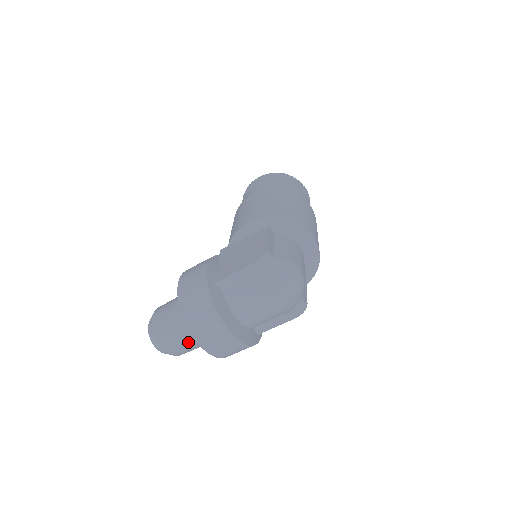
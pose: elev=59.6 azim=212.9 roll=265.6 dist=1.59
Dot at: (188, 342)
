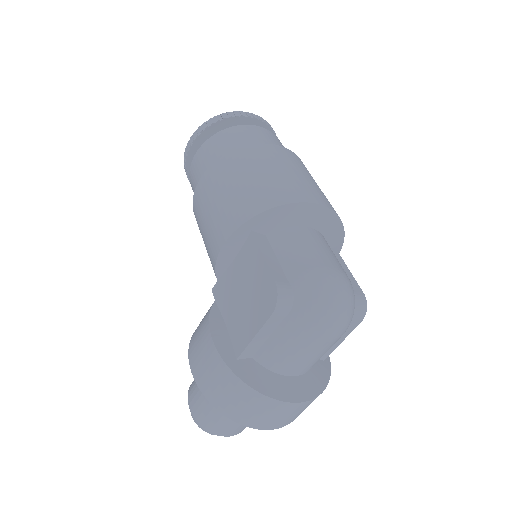
Dot at: occluded
